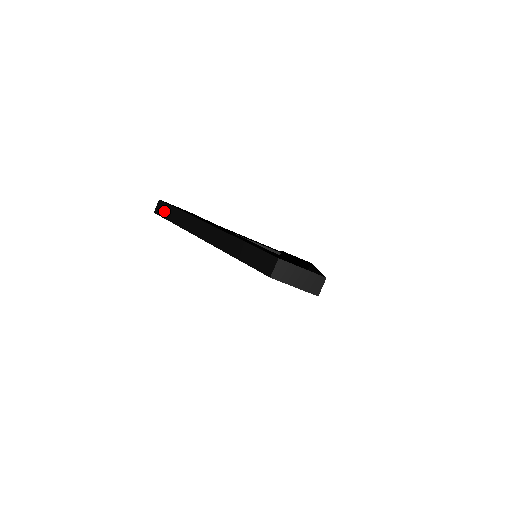
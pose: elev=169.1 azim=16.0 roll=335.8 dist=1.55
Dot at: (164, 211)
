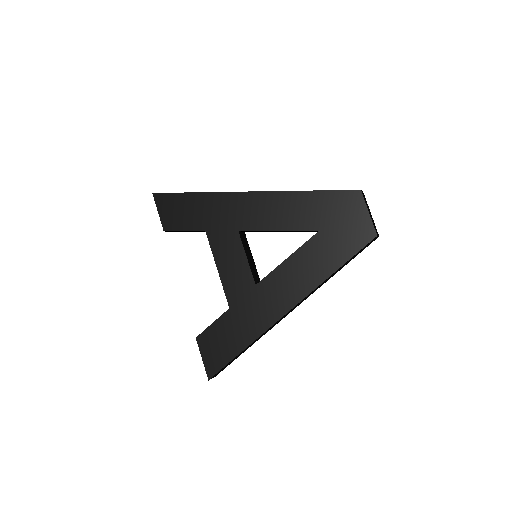
Dot at: occluded
